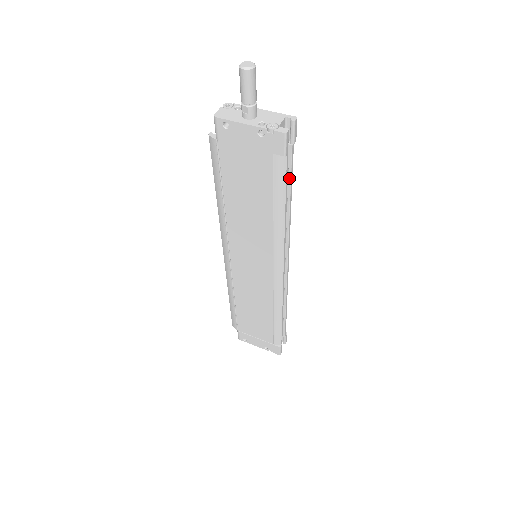
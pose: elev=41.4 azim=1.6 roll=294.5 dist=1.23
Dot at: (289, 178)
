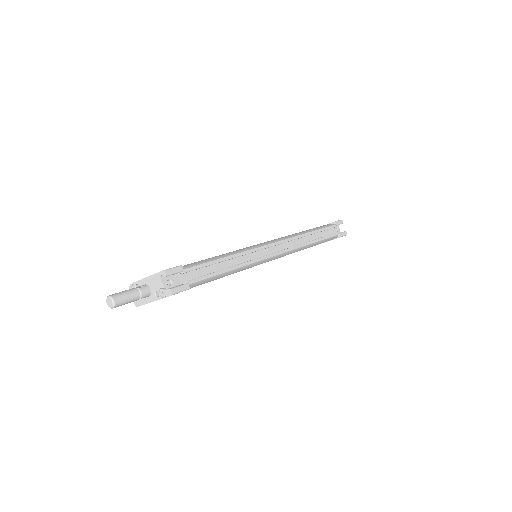
Dot at: occluded
